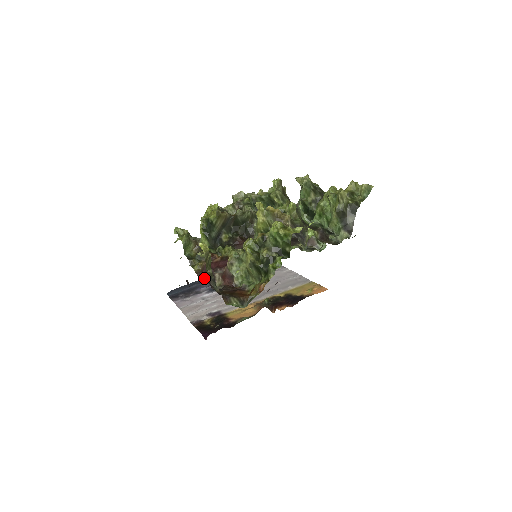
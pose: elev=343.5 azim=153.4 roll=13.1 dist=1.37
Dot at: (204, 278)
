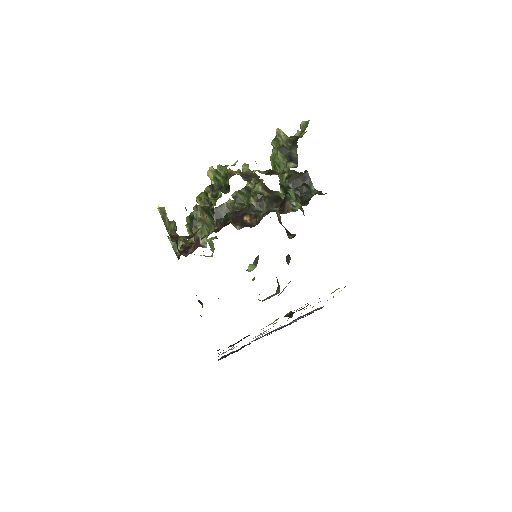
Dot at: occluded
